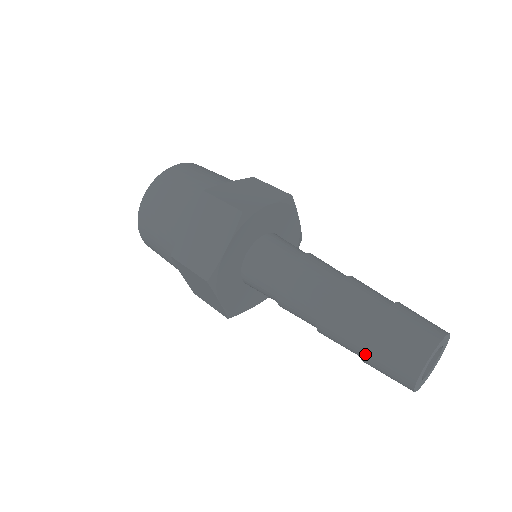
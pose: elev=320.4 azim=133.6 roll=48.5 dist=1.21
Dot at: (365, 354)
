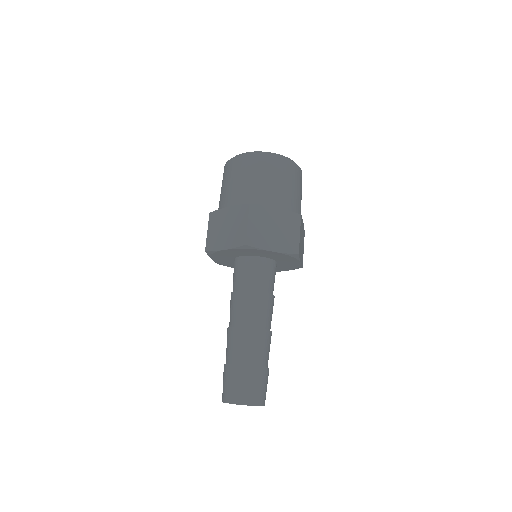
Dot at: occluded
